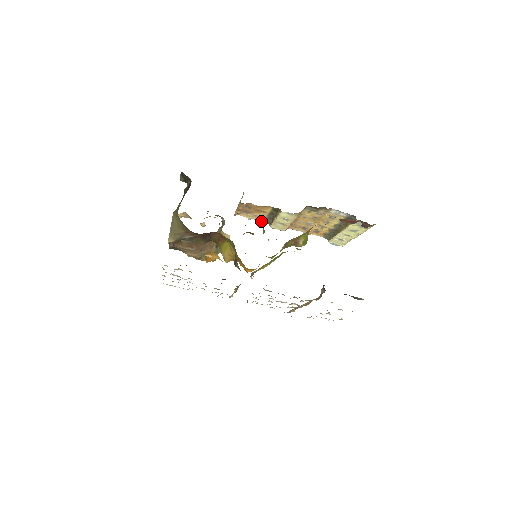
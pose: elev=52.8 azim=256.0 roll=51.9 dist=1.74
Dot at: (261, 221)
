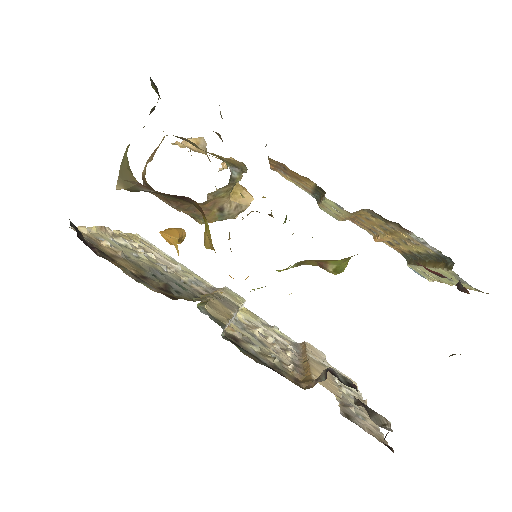
Dot at: (307, 192)
